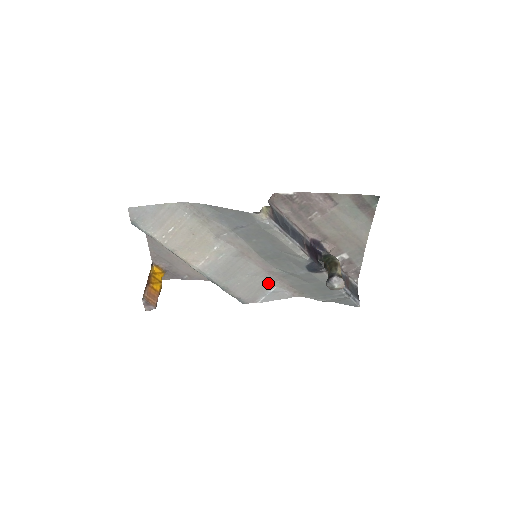
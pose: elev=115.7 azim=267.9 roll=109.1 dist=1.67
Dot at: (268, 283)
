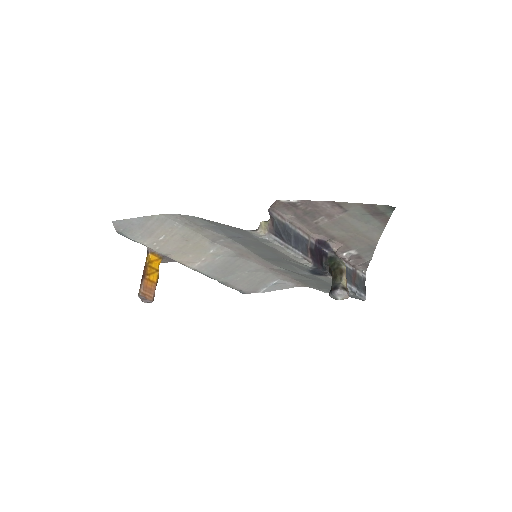
Dot at: (269, 277)
